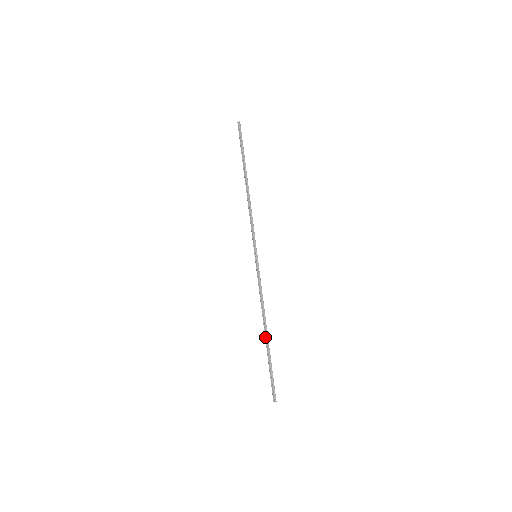
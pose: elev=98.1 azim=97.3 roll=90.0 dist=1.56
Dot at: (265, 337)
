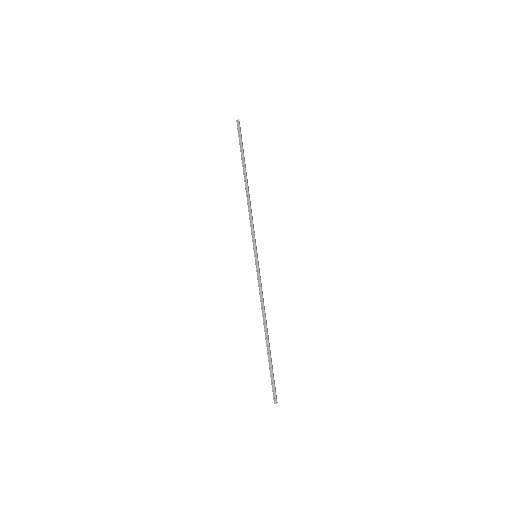
Dot at: (265, 338)
